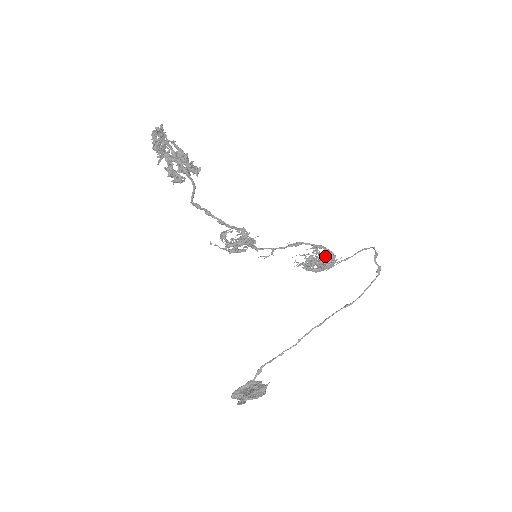
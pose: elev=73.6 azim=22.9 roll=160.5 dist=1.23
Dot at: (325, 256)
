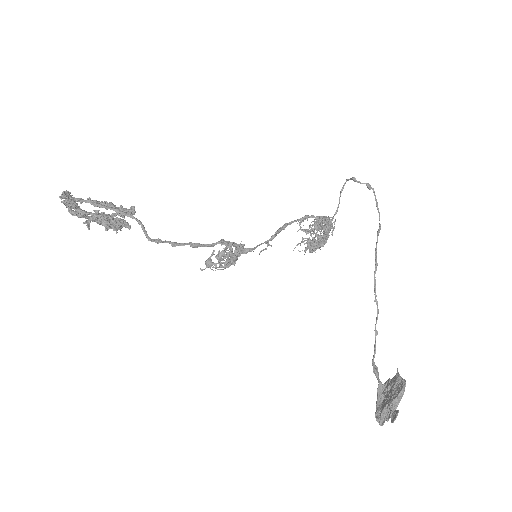
Dot at: occluded
